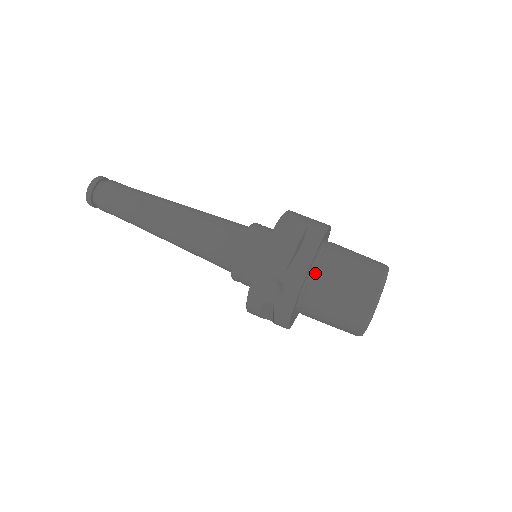
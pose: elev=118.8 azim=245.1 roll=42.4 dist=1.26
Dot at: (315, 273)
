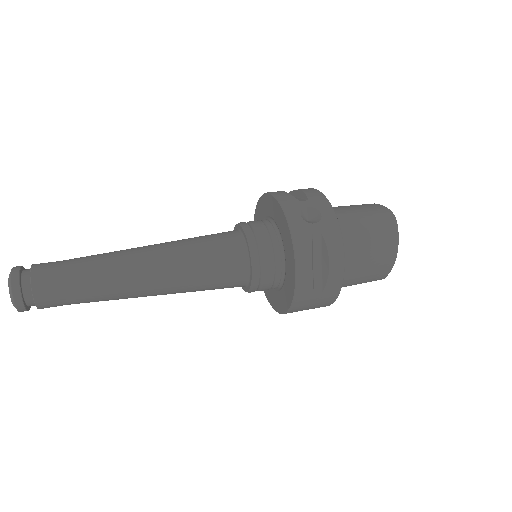
Dot at: occluded
